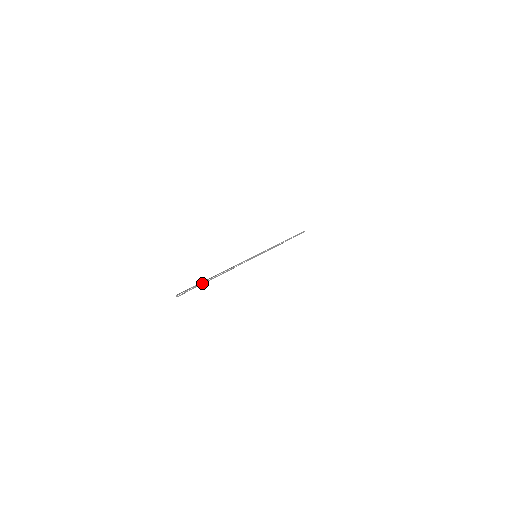
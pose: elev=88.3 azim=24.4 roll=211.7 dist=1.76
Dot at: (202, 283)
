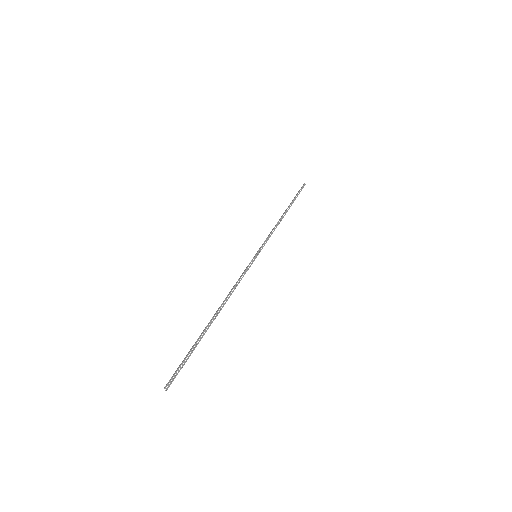
Dot at: (196, 342)
